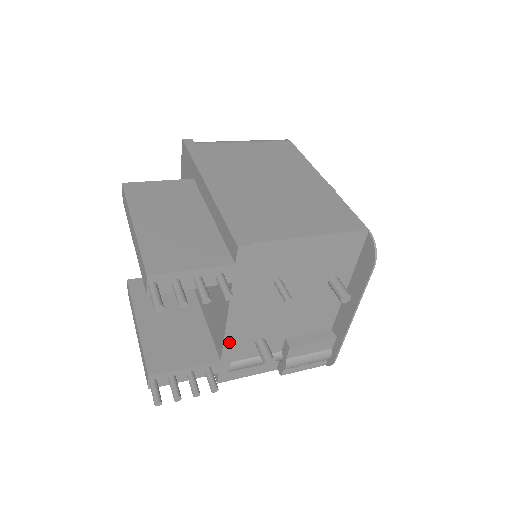
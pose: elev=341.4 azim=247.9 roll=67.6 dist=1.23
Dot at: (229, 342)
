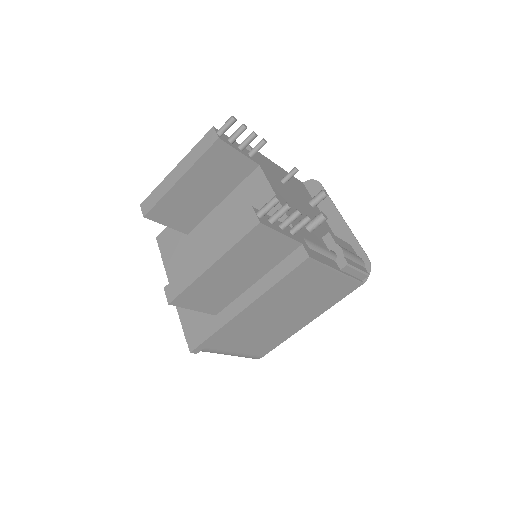
Dot at: (288, 214)
